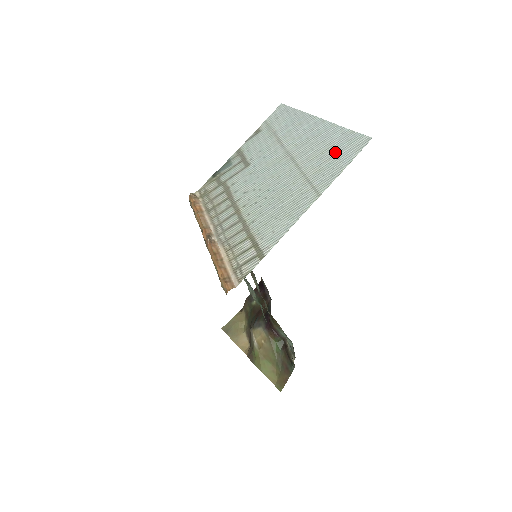
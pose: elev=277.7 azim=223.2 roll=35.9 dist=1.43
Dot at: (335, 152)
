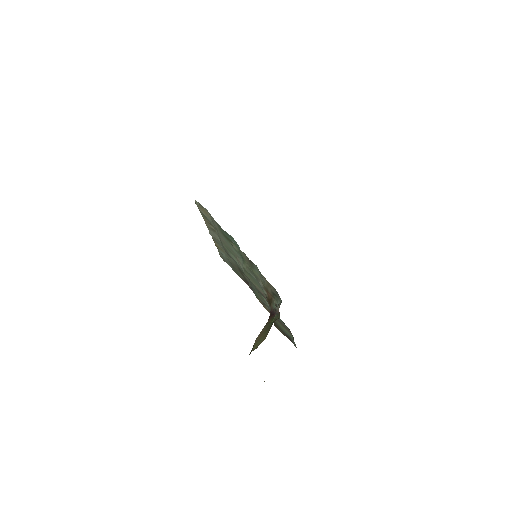
Dot at: occluded
